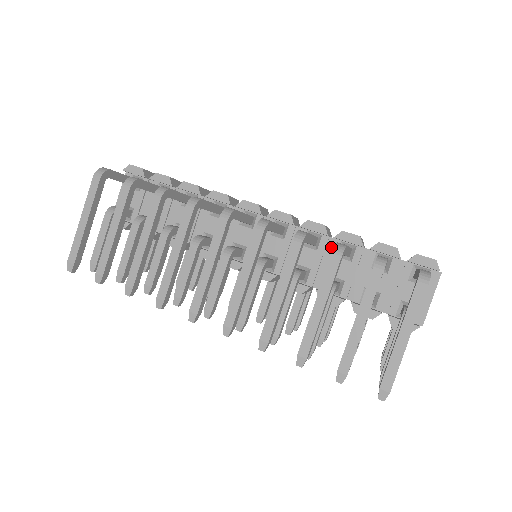
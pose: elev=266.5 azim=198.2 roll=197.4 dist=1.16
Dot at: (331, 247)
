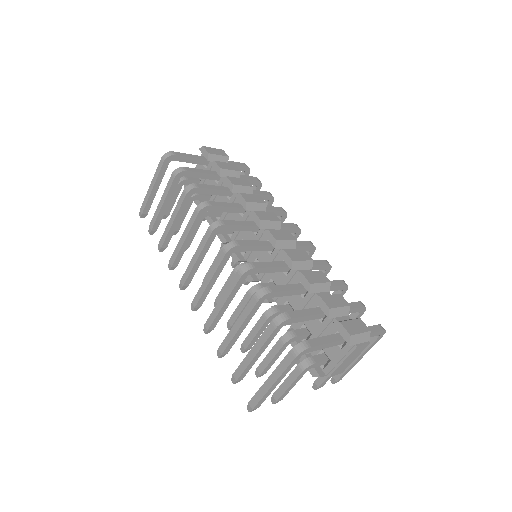
Dot at: (295, 279)
